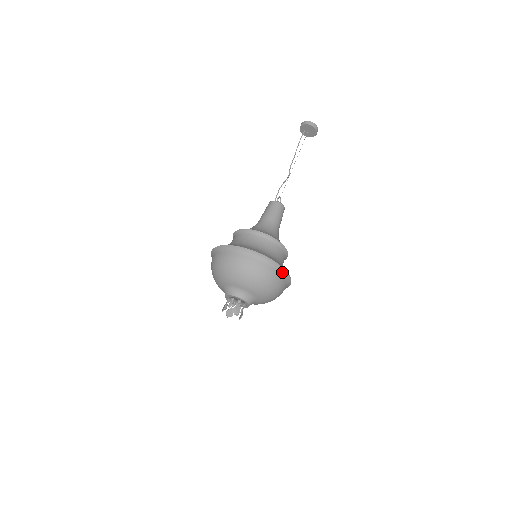
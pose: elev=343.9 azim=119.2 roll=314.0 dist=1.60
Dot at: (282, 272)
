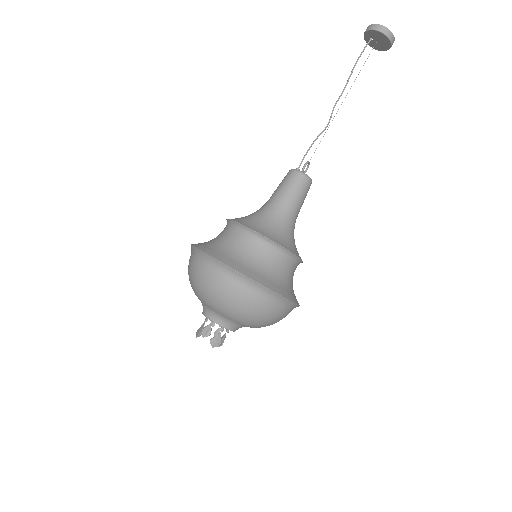
Dot at: (290, 305)
